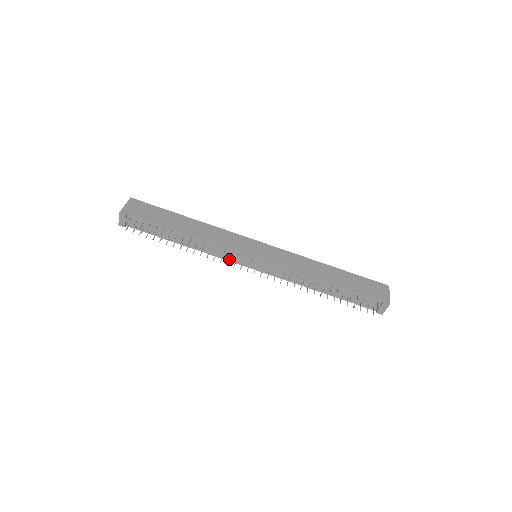
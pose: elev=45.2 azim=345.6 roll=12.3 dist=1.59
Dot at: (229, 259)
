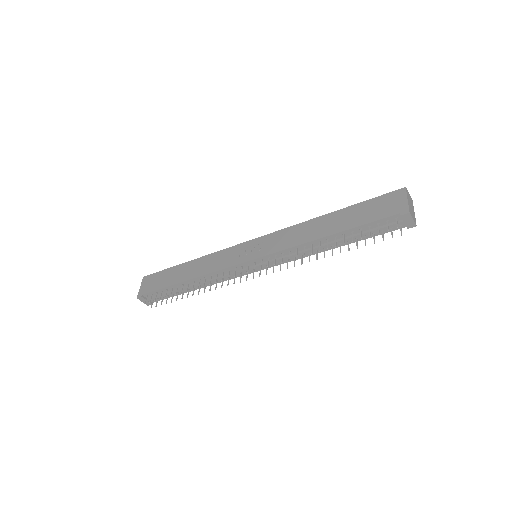
Dot at: (235, 276)
